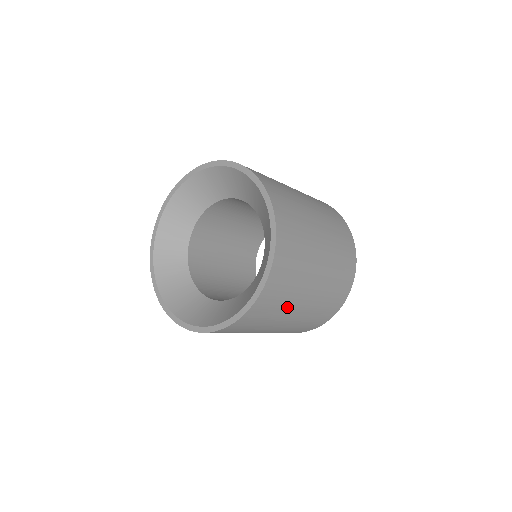
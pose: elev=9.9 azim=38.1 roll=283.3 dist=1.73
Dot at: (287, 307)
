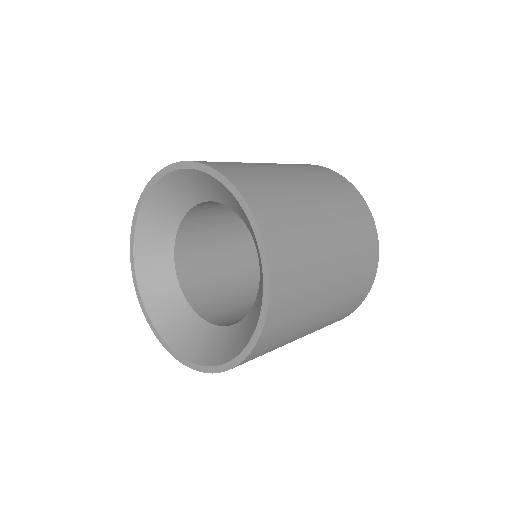
Dot at: occluded
